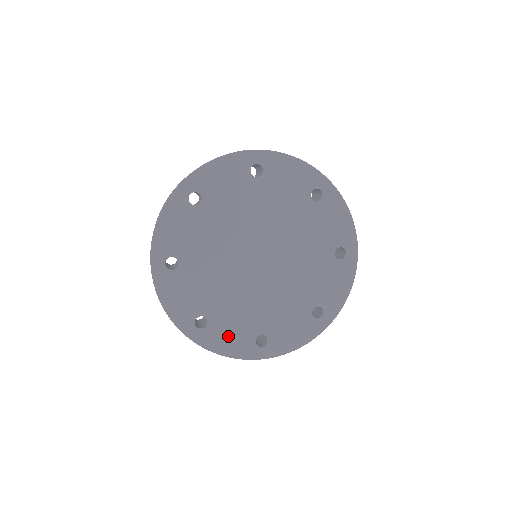
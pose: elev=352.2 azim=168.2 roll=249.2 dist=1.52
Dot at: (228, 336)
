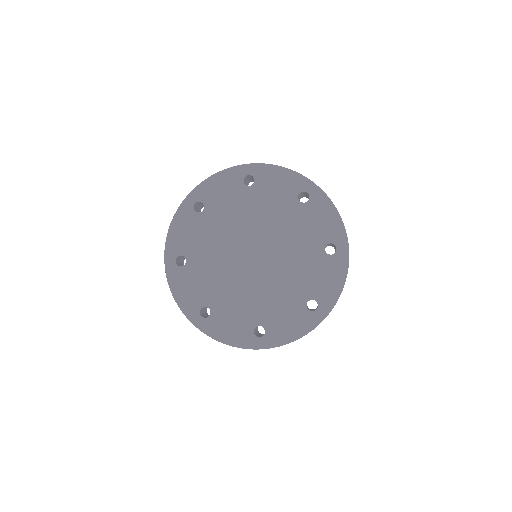
Dot at: (286, 324)
